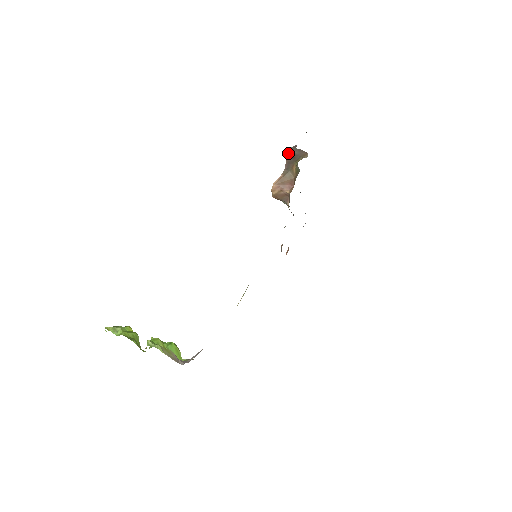
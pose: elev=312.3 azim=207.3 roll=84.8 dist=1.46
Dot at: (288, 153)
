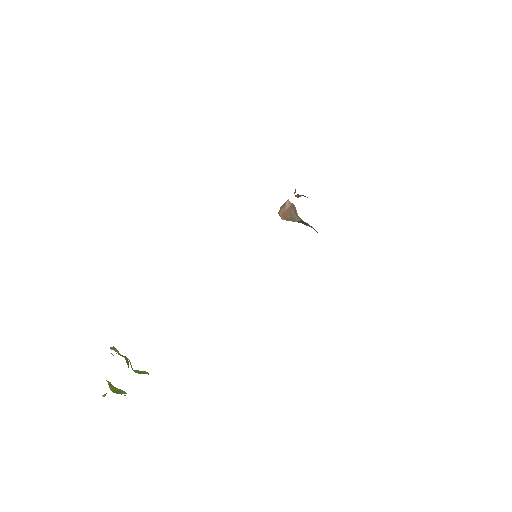
Dot at: occluded
